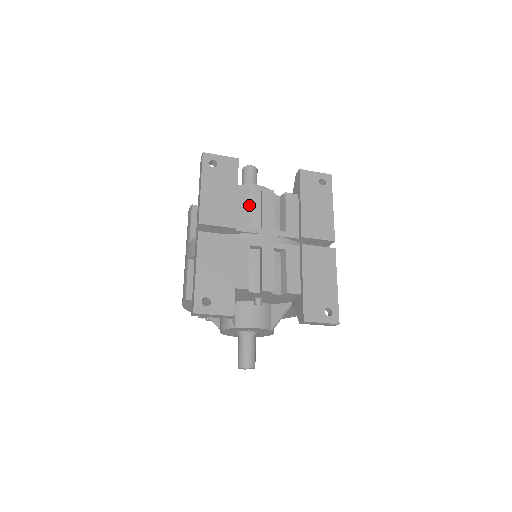
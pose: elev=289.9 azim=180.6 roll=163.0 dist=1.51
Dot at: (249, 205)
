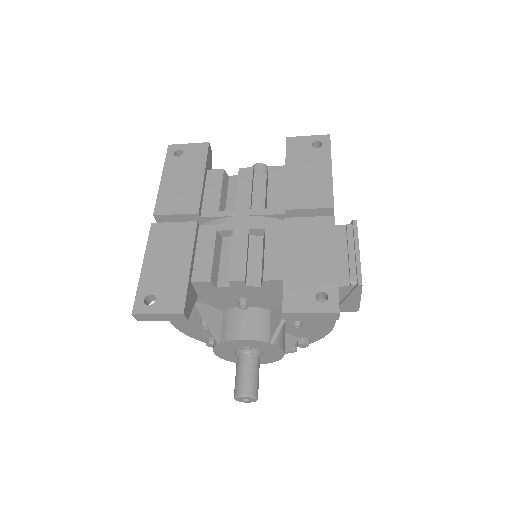
Dot at: (220, 188)
